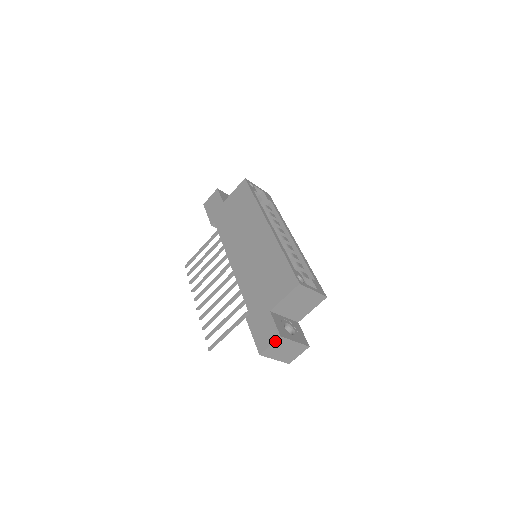
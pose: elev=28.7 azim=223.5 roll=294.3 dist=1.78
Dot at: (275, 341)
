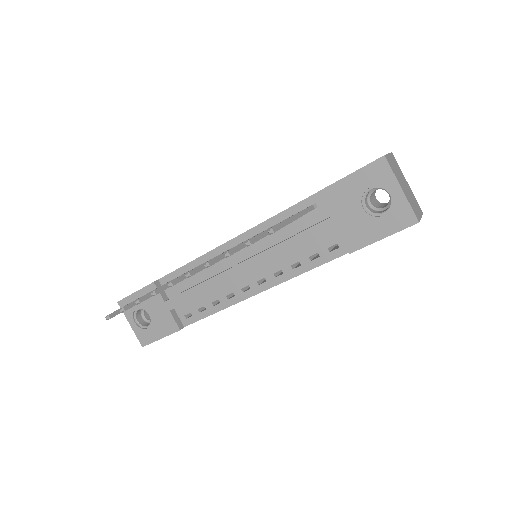
Dot at: (389, 153)
